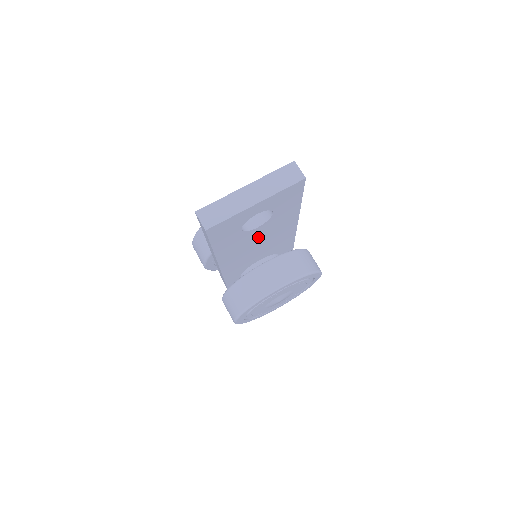
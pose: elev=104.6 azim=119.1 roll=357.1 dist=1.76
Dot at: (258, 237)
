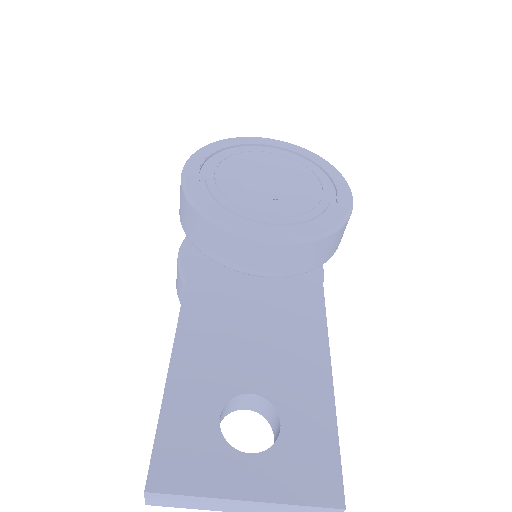
Dot at: occluded
